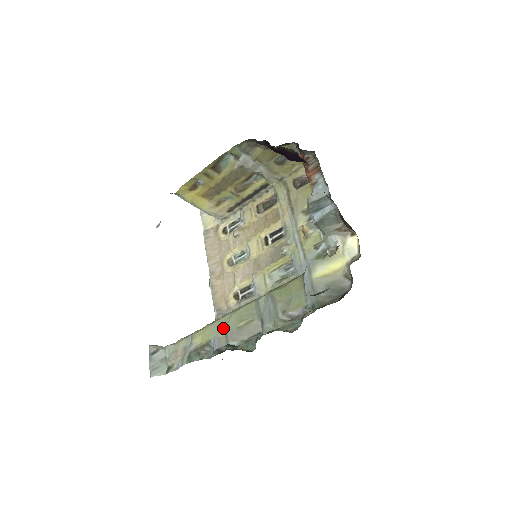
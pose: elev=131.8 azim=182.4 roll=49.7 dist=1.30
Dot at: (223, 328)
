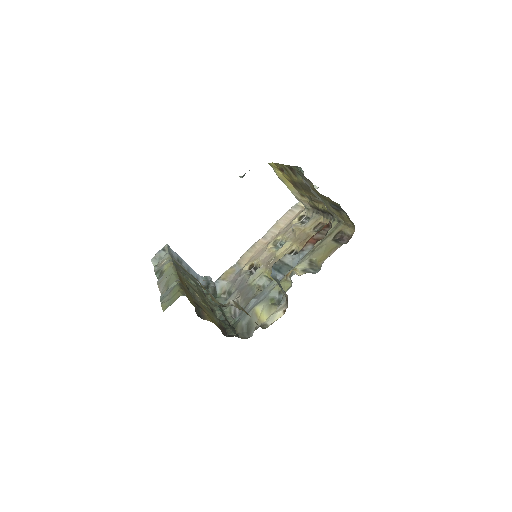
Dot at: (167, 275)
